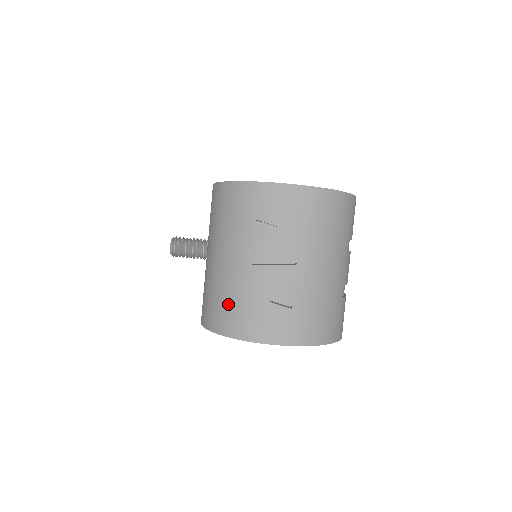
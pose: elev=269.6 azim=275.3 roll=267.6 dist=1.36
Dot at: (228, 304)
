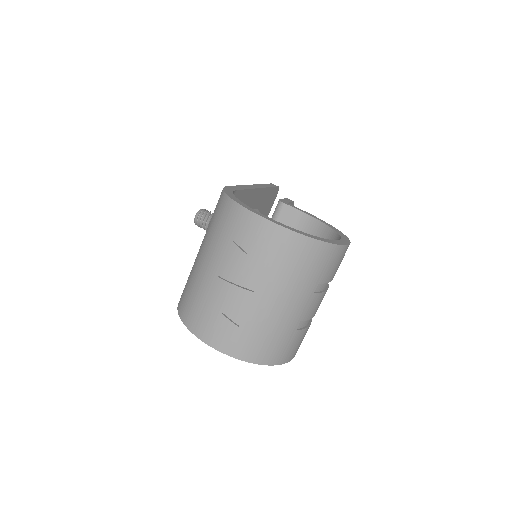
Dot at: (193, 299)
